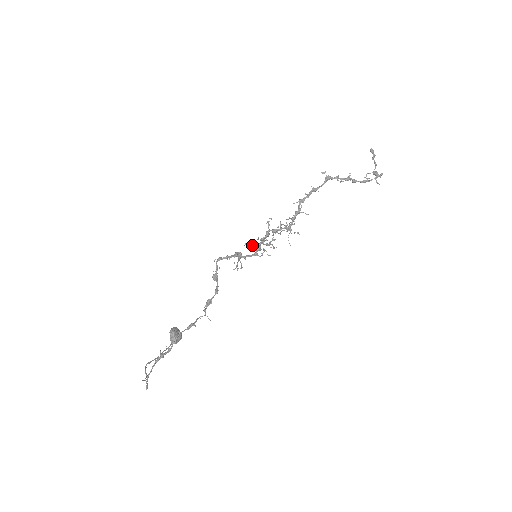
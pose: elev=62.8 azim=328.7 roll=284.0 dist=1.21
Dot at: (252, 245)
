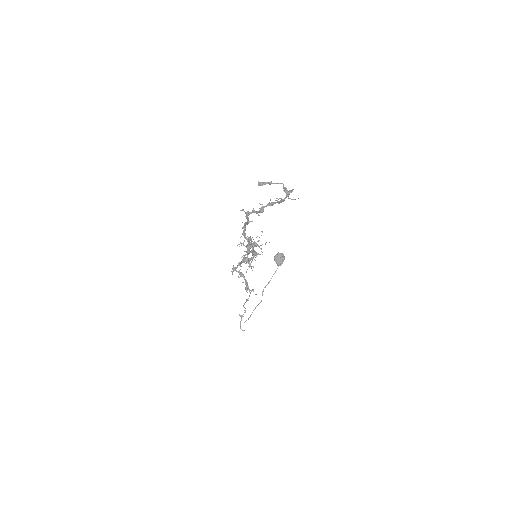
Dot at: occluded
